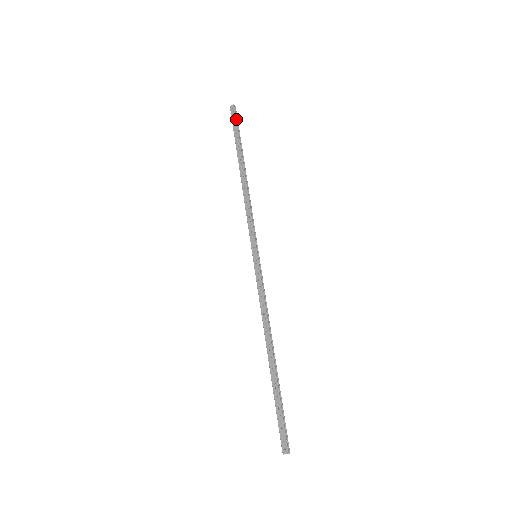
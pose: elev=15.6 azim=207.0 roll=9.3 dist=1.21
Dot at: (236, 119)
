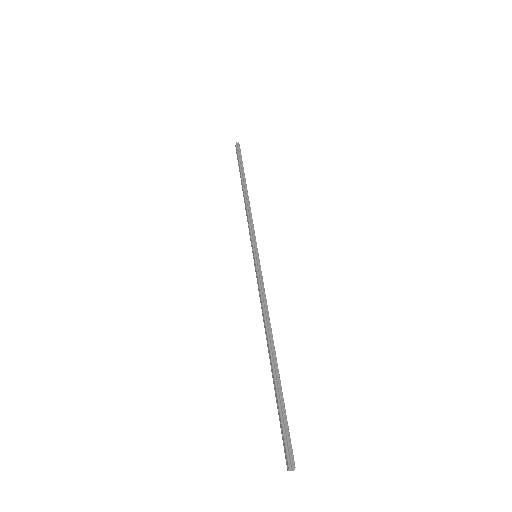
Dot at: (237, 152)
